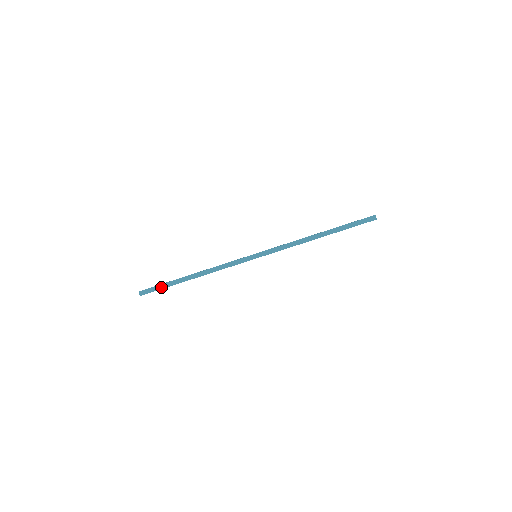
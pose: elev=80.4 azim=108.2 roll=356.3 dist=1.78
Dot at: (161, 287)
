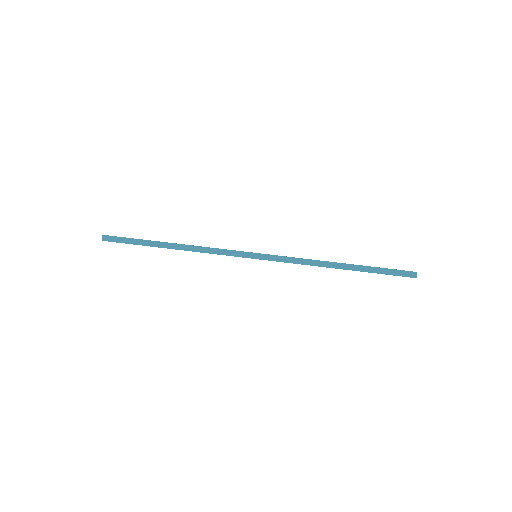
Dot at: (130, 241)
